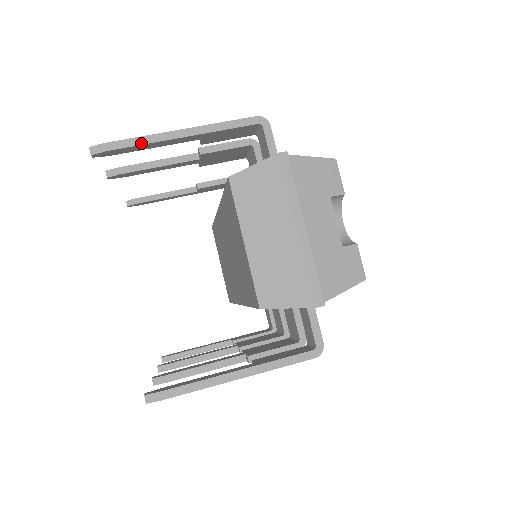
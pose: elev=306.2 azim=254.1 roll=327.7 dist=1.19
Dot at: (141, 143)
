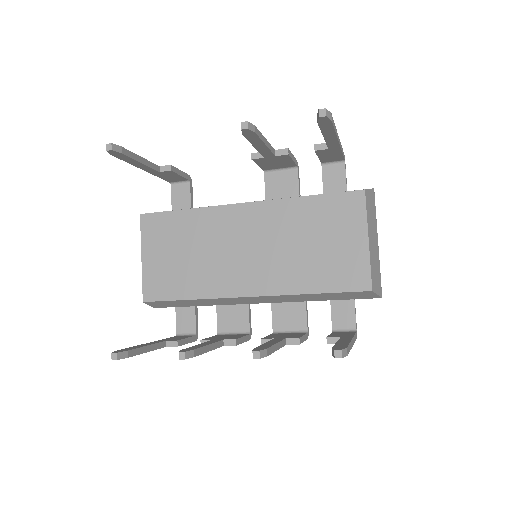
Dot at: (335, 130)
